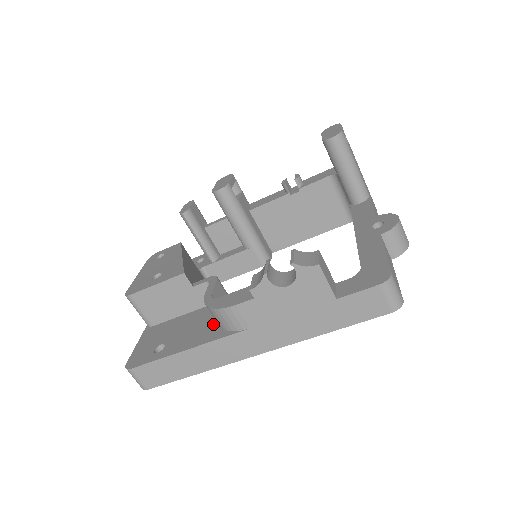
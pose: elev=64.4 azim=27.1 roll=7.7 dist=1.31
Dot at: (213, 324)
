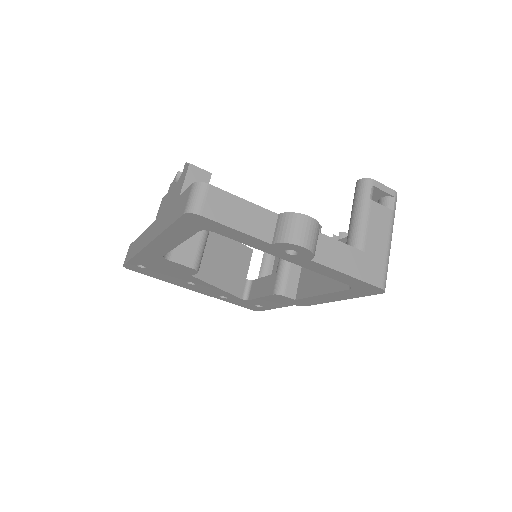
Dot at: occluded
